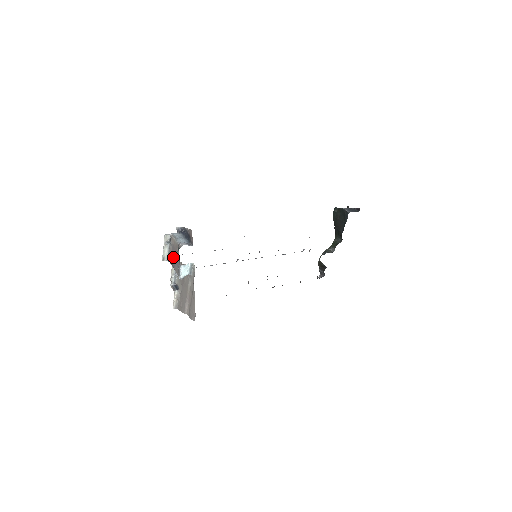
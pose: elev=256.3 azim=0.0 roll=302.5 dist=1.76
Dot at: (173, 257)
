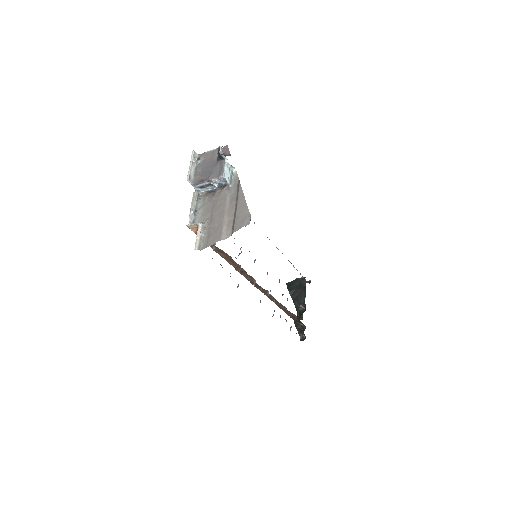
Dot at: (206, 169)
